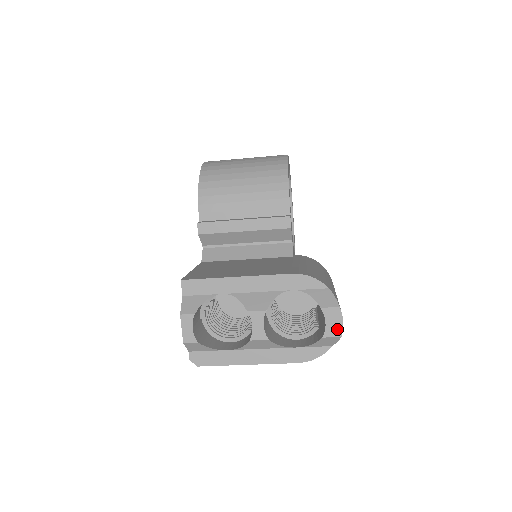
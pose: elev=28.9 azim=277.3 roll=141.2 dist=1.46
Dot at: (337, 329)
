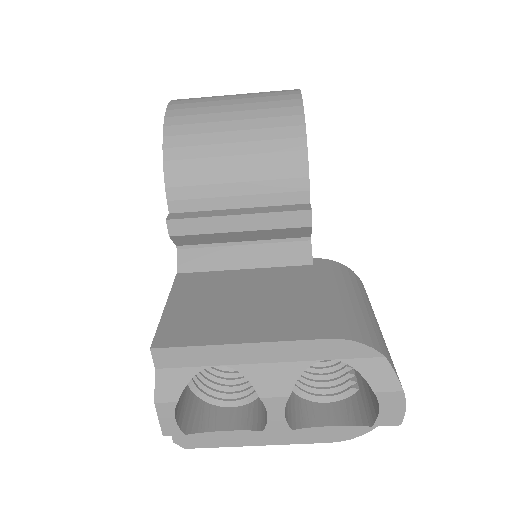
Dot at: (395, 417)
